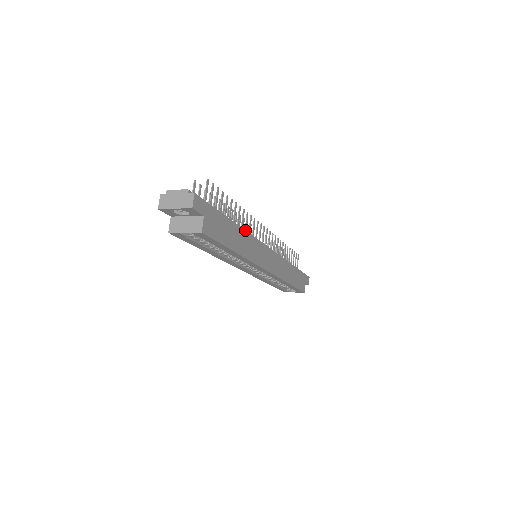
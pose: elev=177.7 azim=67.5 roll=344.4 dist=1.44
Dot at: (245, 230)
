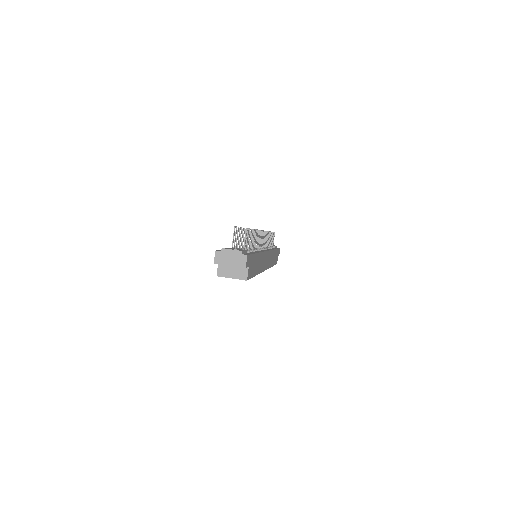
Dot at: (261, 252)
